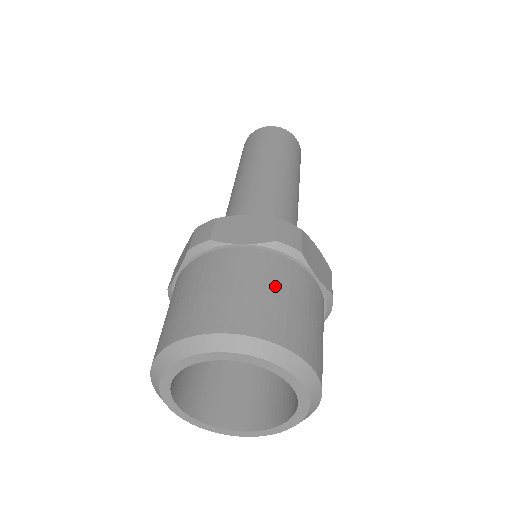
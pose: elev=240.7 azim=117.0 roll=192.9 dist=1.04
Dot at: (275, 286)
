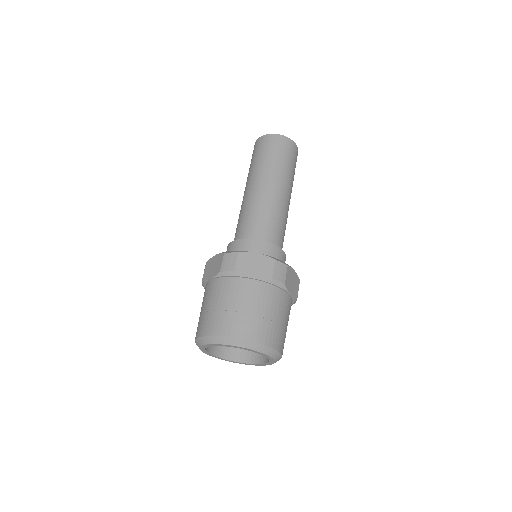
Dot at: (268, 309)
